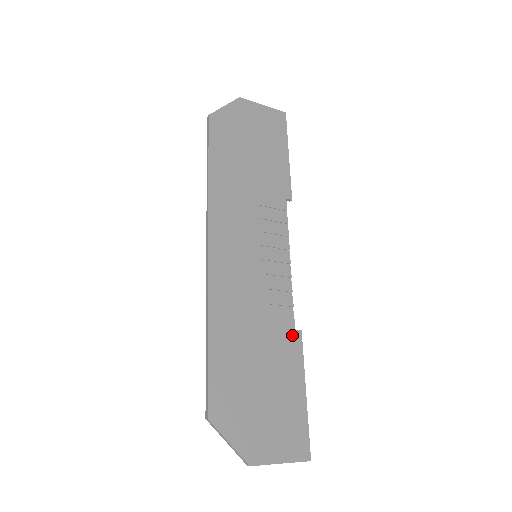
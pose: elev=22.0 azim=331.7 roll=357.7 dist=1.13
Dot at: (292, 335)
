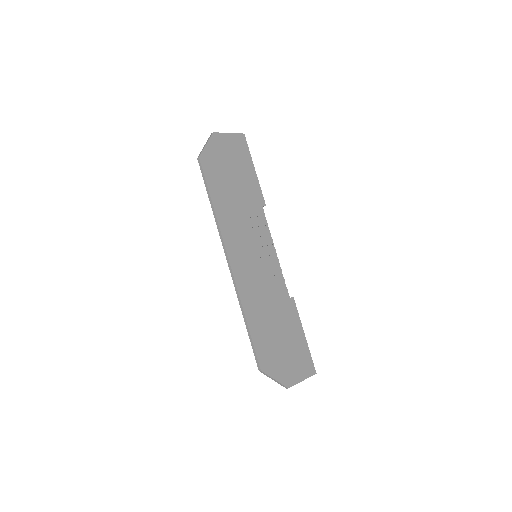
Dot at: (289, 302)
